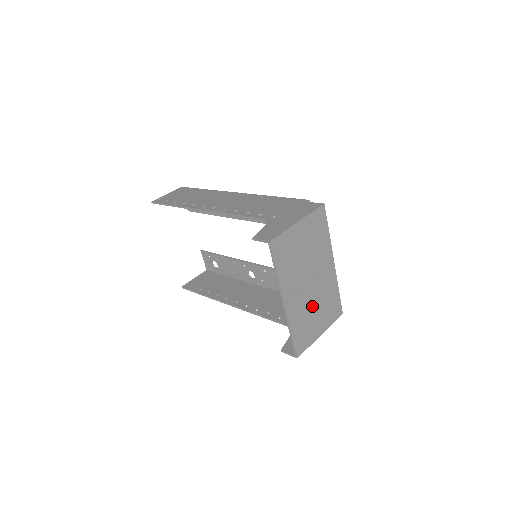
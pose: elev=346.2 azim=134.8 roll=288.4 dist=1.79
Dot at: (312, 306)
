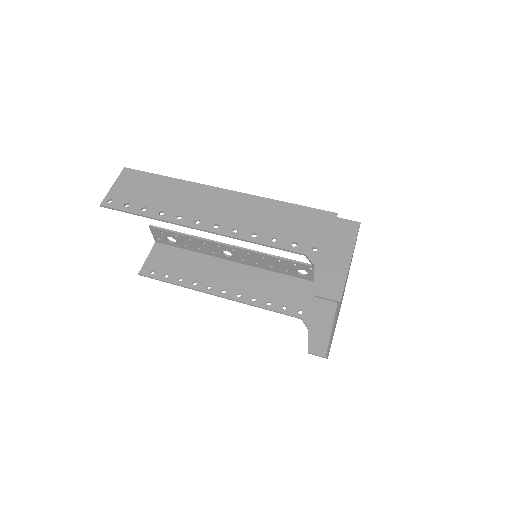
Dot at: occluded
